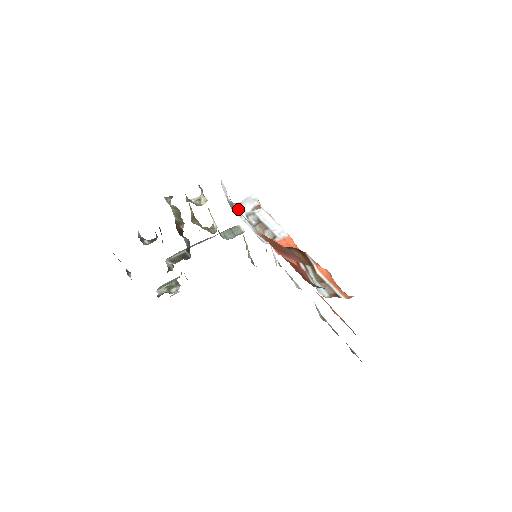
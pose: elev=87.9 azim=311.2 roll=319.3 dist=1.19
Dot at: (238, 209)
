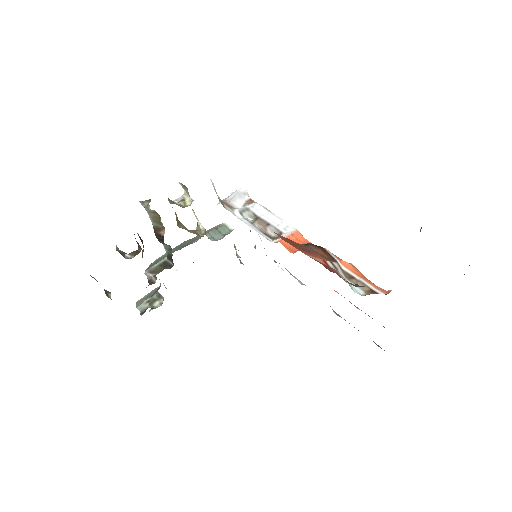
Dot at: (229, 206)
